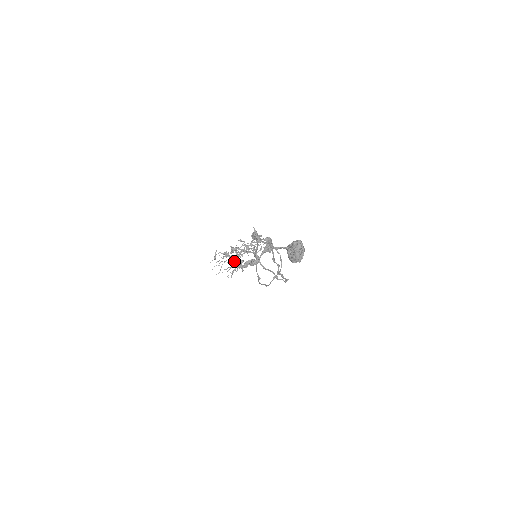
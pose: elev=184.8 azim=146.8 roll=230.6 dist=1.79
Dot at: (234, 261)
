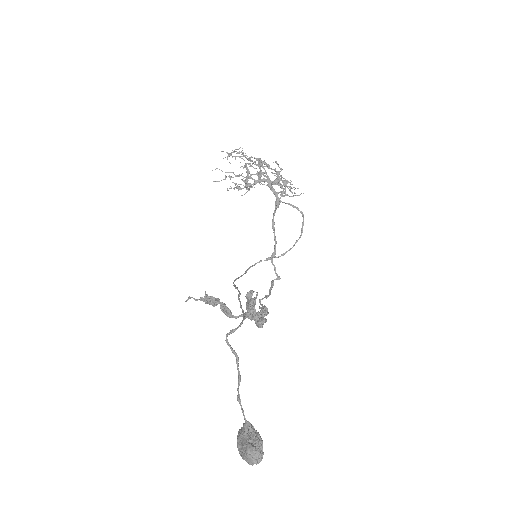
Dot at: (247, 184)
